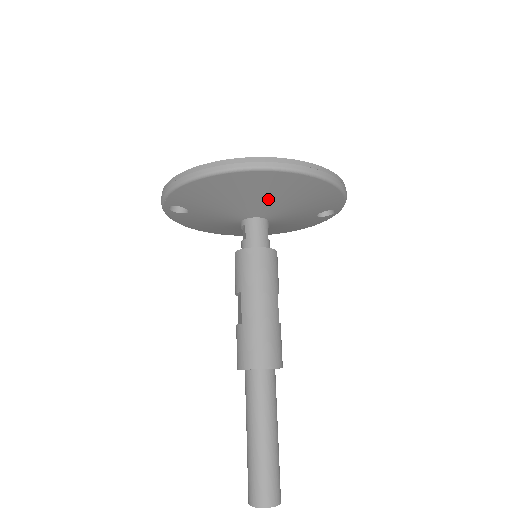
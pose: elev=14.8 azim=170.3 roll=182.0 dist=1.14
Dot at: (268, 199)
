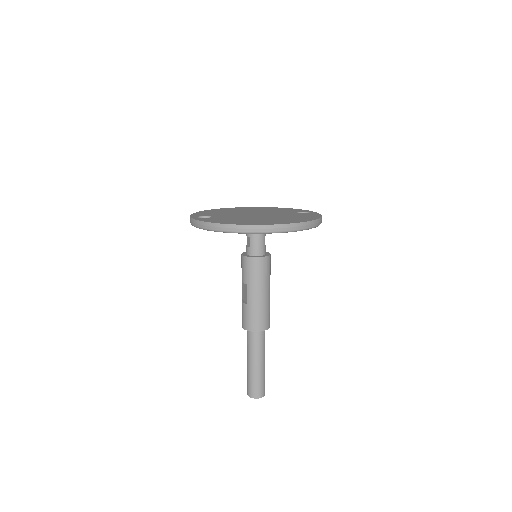
Dot at: occluded
